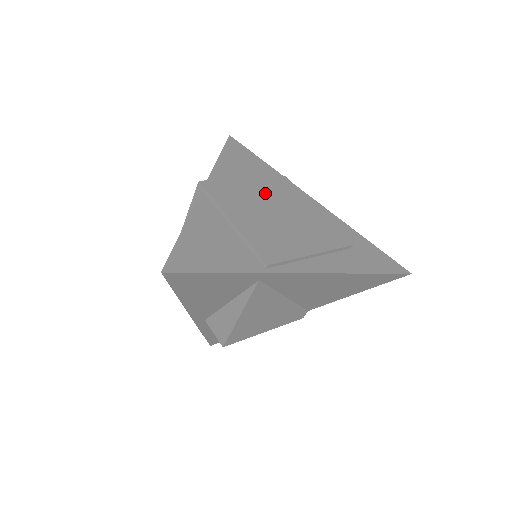
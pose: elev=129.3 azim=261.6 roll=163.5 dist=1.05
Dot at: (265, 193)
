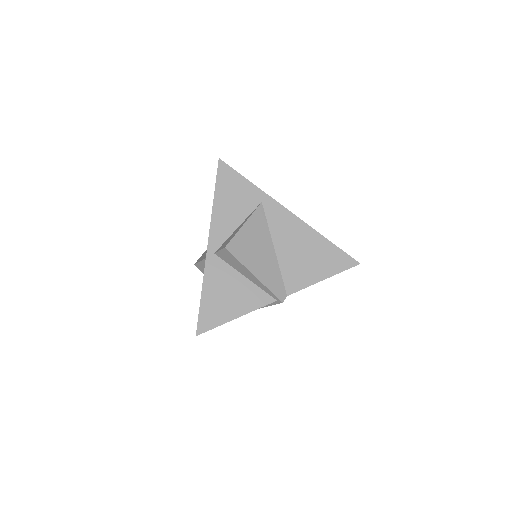
Dot at: occluded
